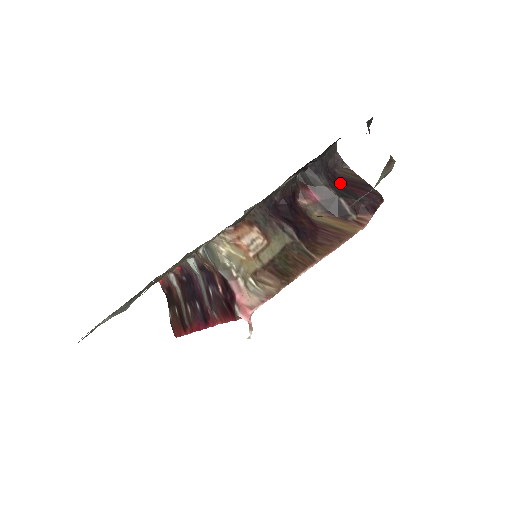
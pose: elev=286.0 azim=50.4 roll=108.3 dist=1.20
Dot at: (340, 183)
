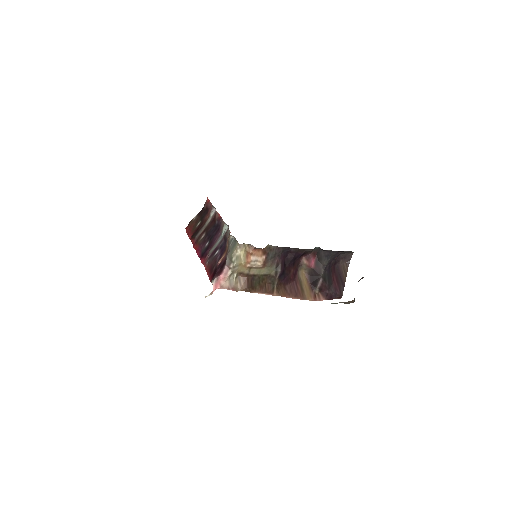
Dot at: (333, 270)
